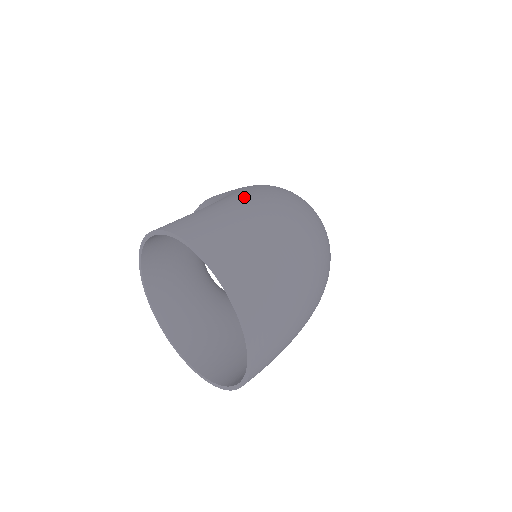
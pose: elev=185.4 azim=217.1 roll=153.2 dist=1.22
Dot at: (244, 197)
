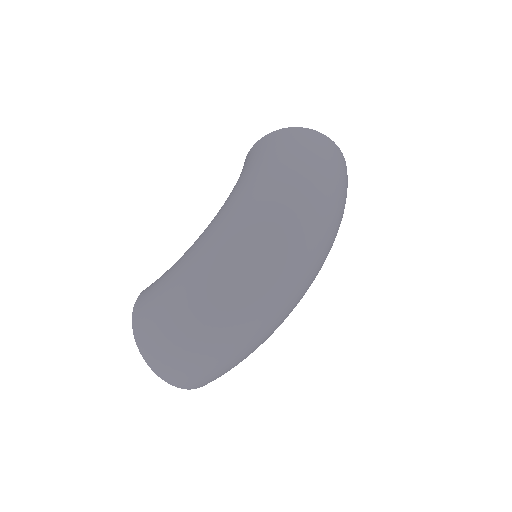
Dot at: (186, 274)
